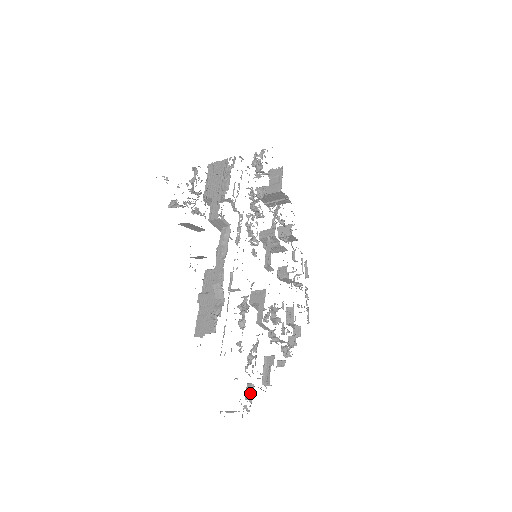
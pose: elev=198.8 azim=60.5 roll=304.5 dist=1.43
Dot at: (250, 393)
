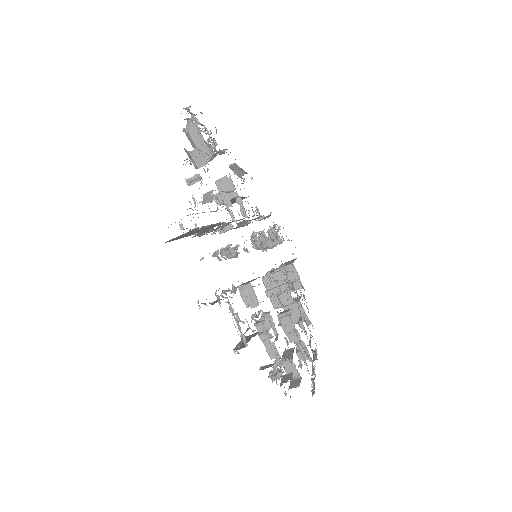
Dot at: (215, 301)
